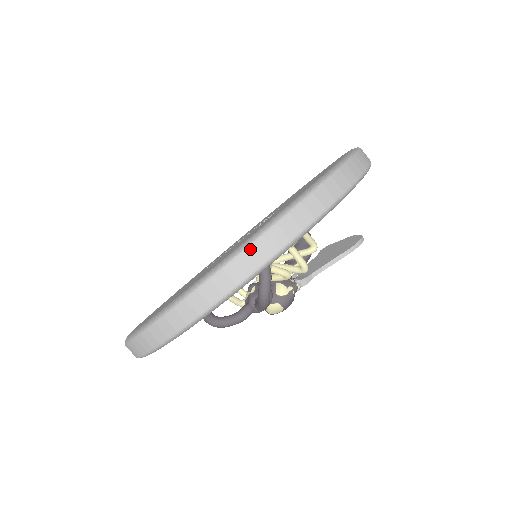
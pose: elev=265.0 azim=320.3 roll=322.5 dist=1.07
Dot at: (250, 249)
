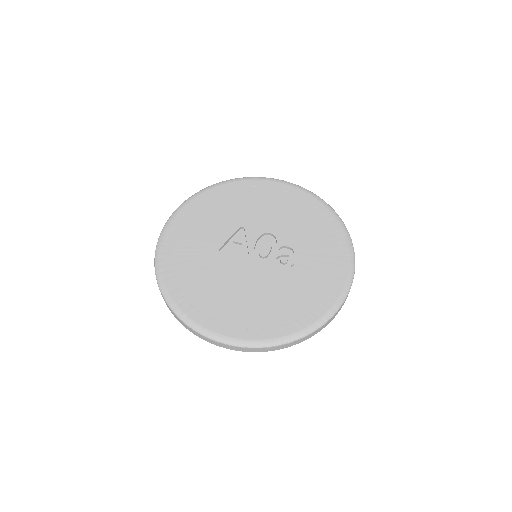
Dot at: (306, 337)
